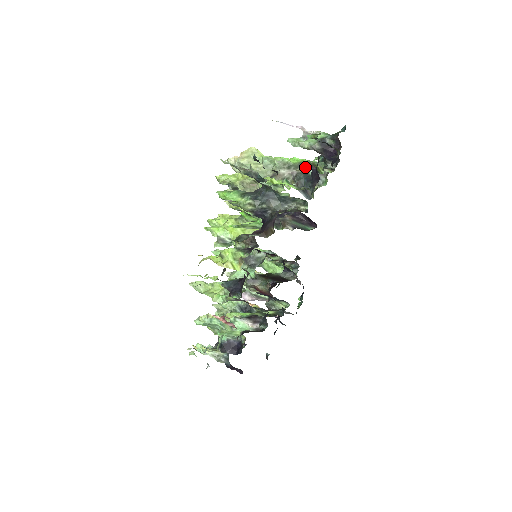
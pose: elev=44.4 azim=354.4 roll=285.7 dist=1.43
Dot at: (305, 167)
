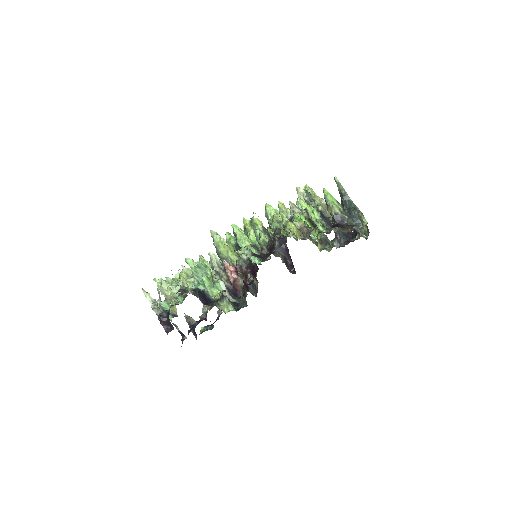
Dot at: (340, 229)
